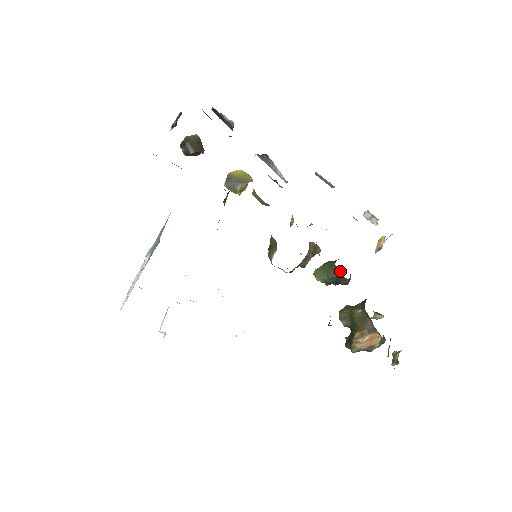
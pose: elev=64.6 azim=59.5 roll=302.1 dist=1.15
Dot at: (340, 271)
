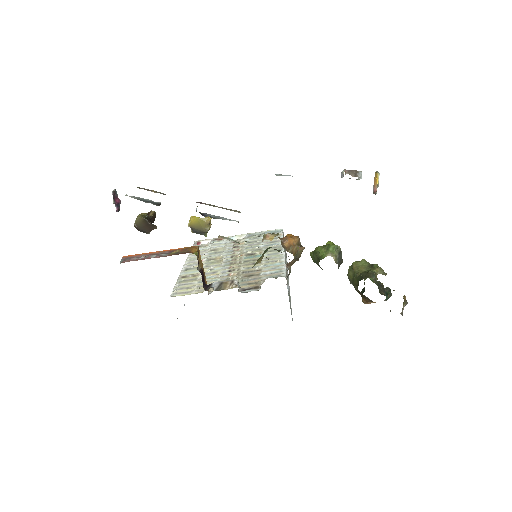
Dot at: occluded
